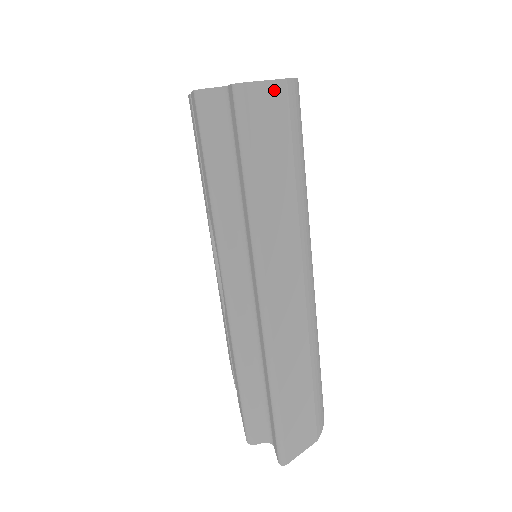
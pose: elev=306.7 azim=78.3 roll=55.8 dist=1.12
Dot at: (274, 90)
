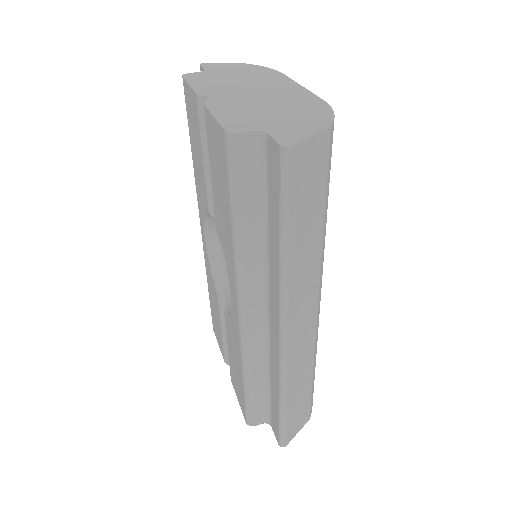
Dot at: (318, 142)
